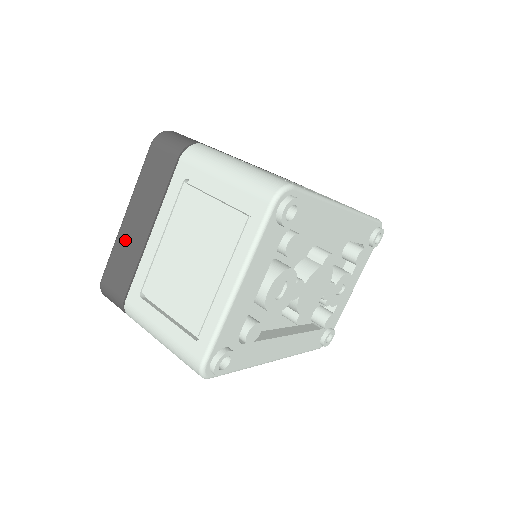
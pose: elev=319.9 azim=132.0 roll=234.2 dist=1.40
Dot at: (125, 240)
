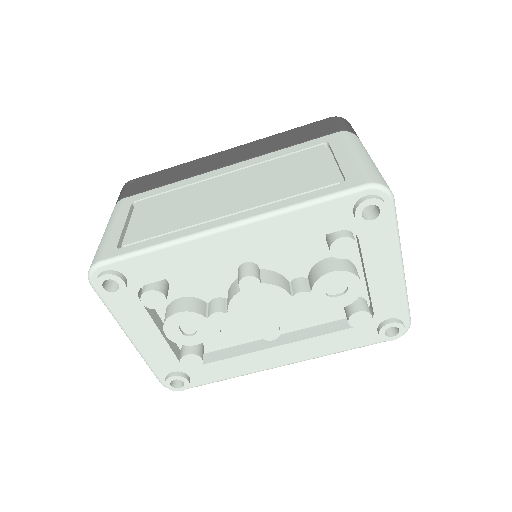
Dot at: occluded
